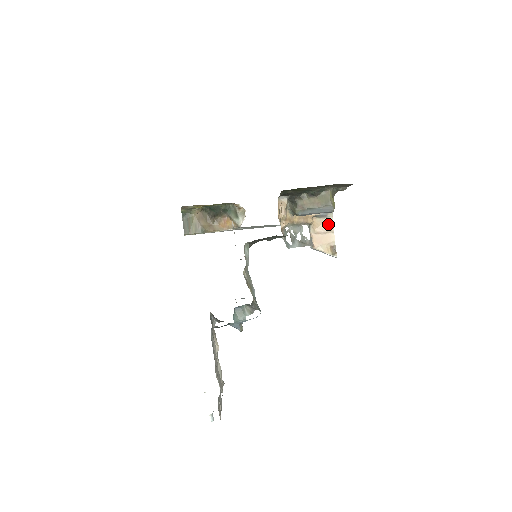
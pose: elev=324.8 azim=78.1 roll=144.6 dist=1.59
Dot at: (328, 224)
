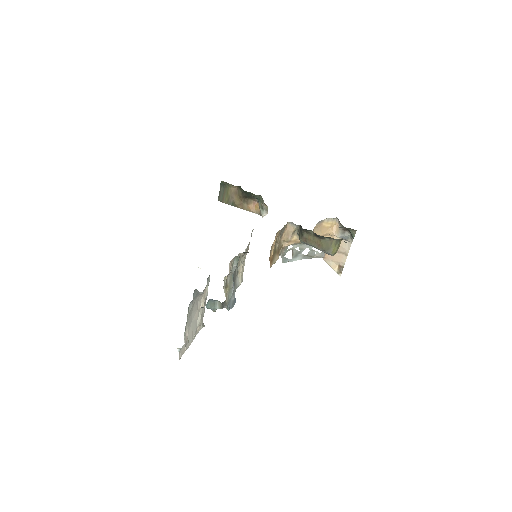
Dot at: (345, 247)
